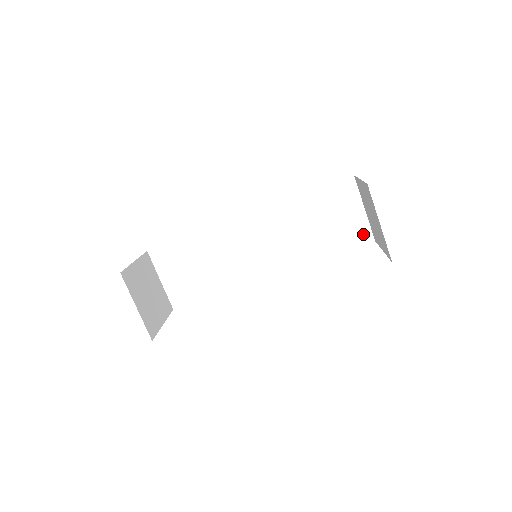
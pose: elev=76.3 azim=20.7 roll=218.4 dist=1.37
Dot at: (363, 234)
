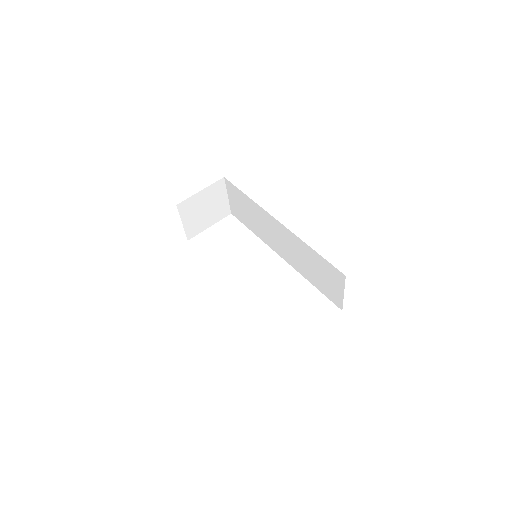
Dot at: (337, 301)
